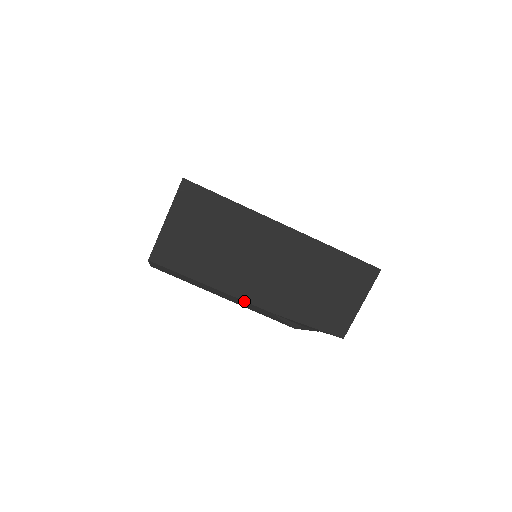
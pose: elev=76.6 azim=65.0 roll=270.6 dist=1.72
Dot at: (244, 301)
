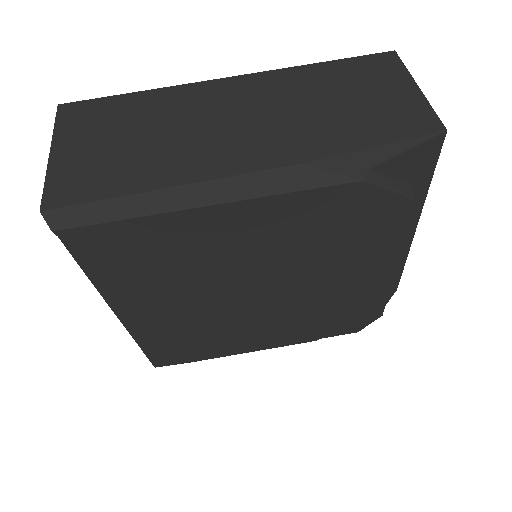
Dot at: (242, 175)
